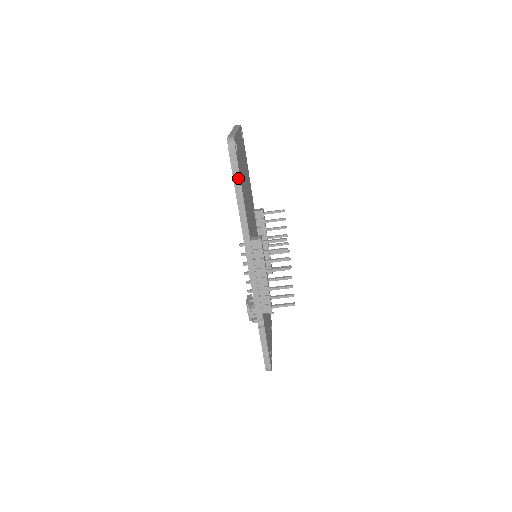
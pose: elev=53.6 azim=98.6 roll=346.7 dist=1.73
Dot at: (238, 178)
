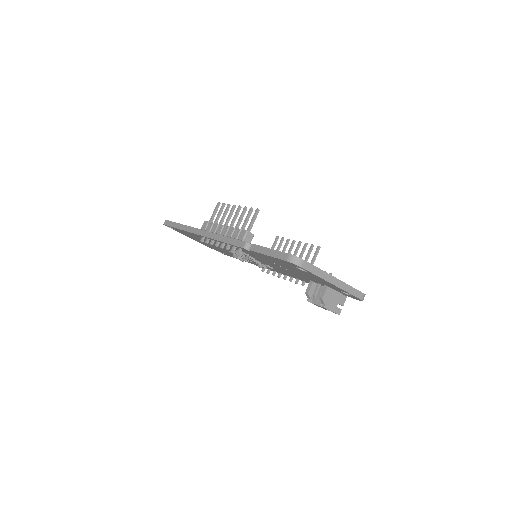
Dot at: (175, 224)
